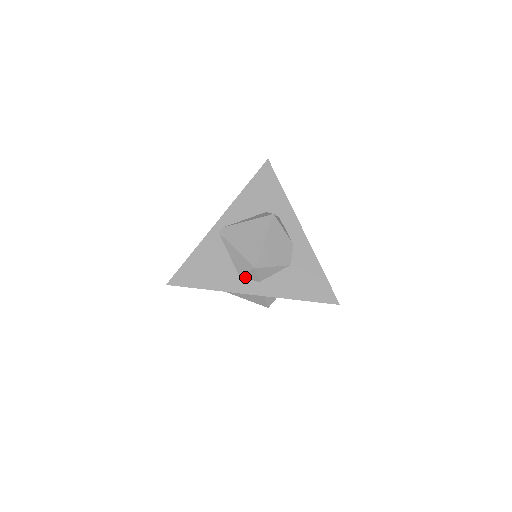
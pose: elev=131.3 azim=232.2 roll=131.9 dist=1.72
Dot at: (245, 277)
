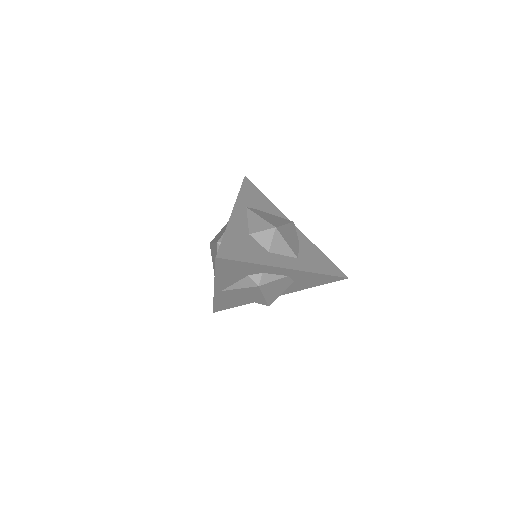
Dot at: occluded
